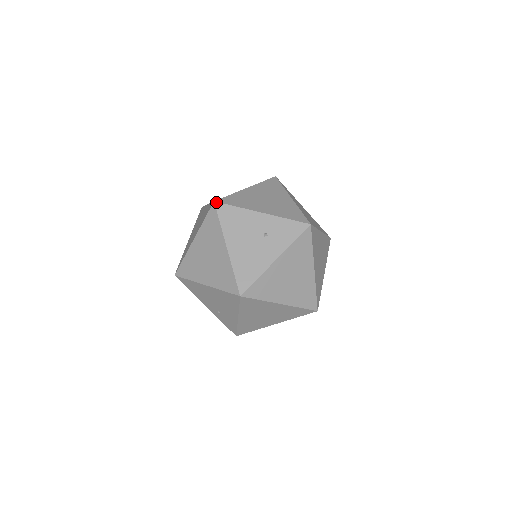
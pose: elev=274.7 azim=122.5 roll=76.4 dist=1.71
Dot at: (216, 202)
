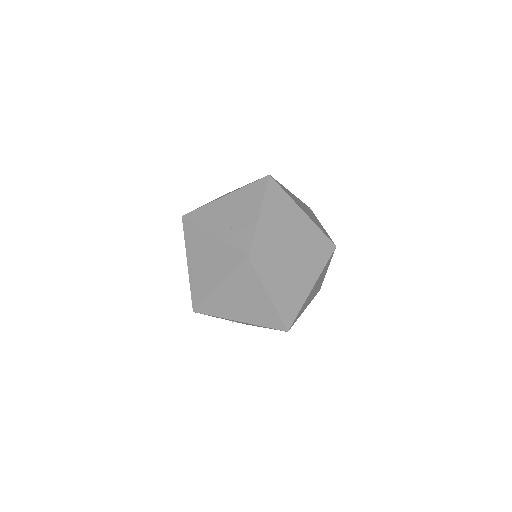
Dot at: occluded
